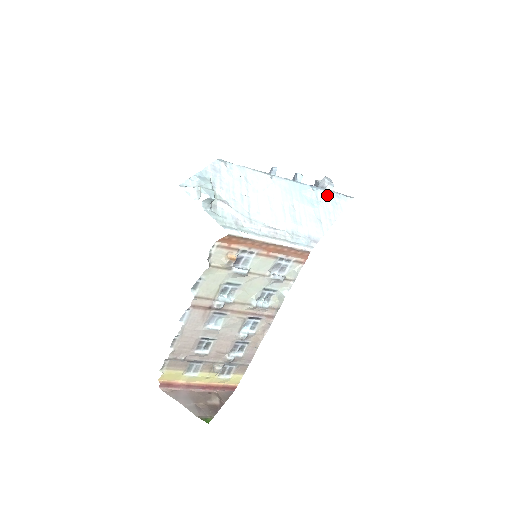
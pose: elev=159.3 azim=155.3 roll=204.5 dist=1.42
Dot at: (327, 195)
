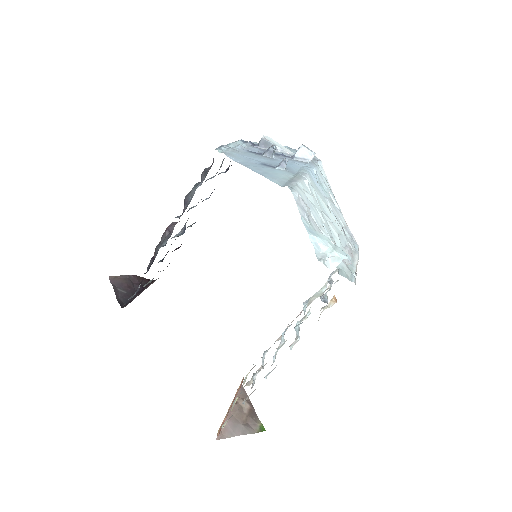
Dot at: (319, 170)
